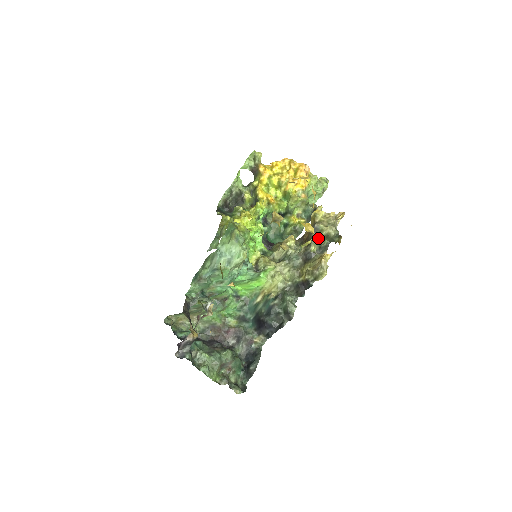
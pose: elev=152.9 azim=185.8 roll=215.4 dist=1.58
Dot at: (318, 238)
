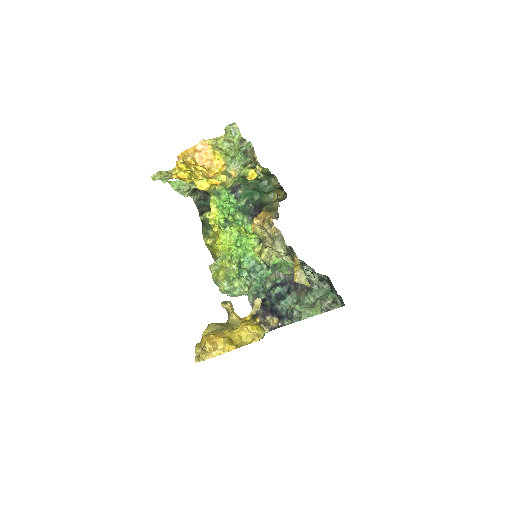
Dot at: occluded
